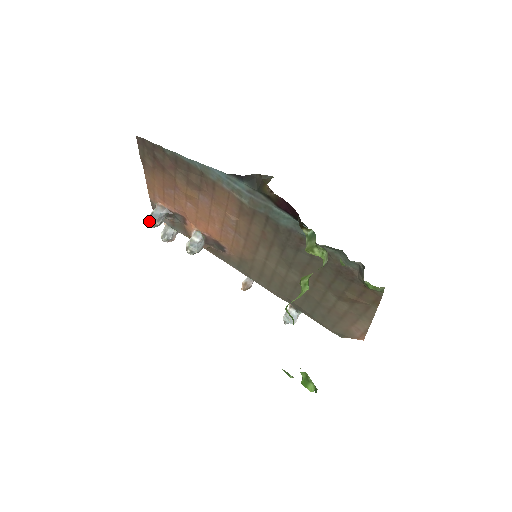
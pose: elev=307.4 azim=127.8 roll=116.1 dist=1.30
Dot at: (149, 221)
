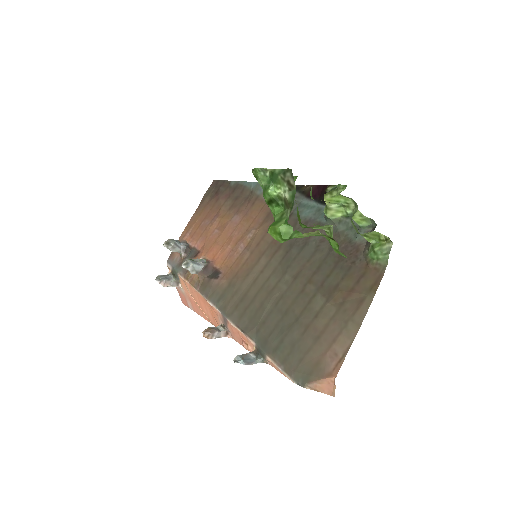
Dot at: (168, 240)
